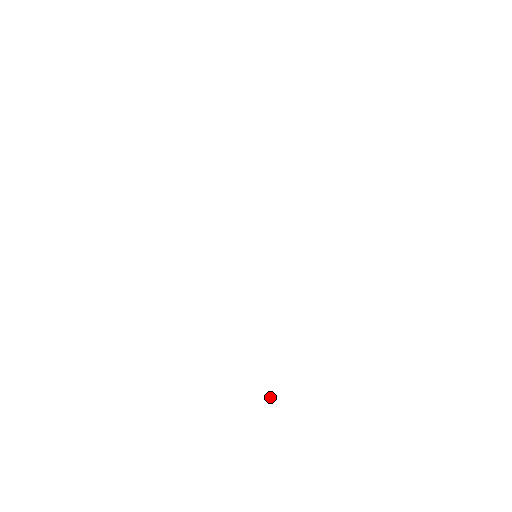
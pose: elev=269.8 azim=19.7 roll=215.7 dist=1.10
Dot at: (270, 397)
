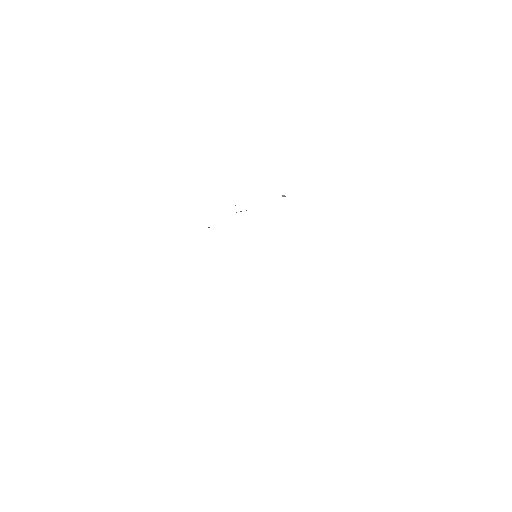
Dot at: occluded
